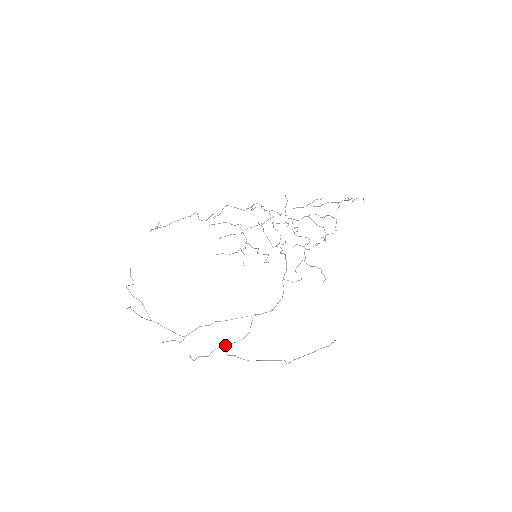
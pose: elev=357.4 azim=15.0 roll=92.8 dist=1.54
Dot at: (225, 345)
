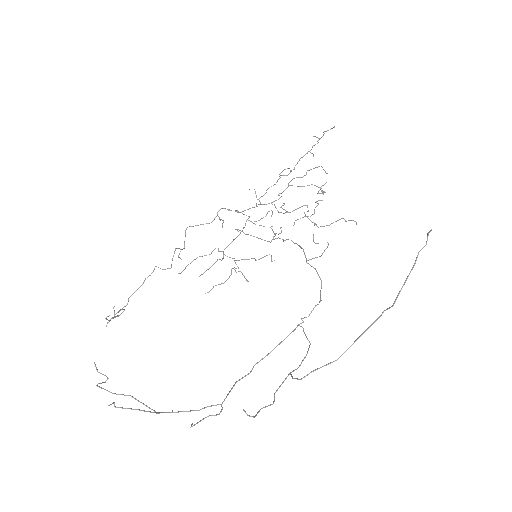
Dot at: occluded
